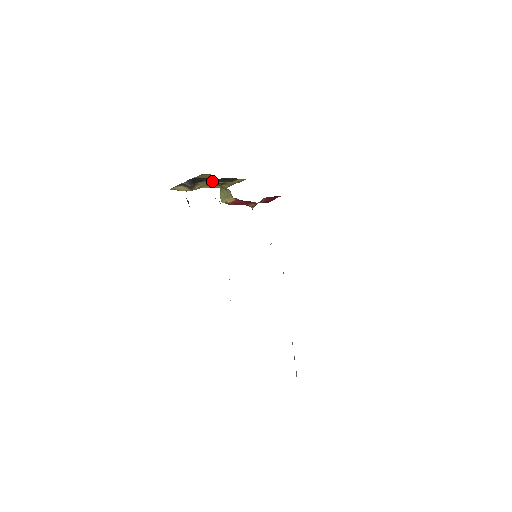
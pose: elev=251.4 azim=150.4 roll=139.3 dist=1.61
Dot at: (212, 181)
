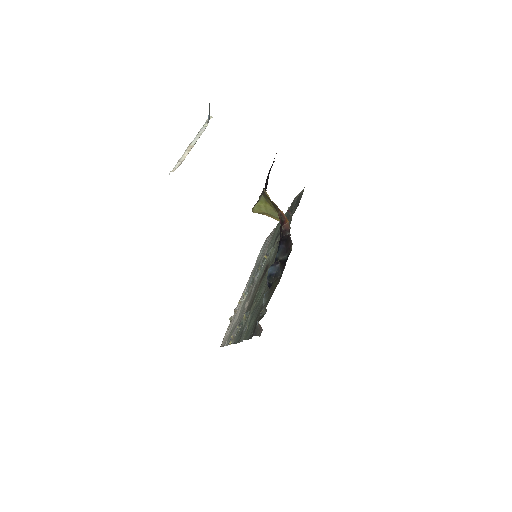
Dot at: occluded
